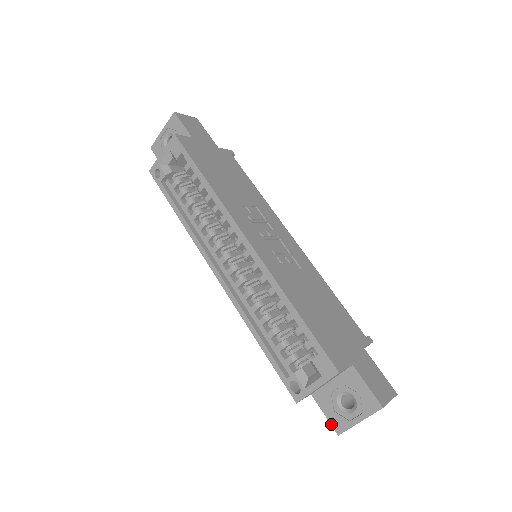
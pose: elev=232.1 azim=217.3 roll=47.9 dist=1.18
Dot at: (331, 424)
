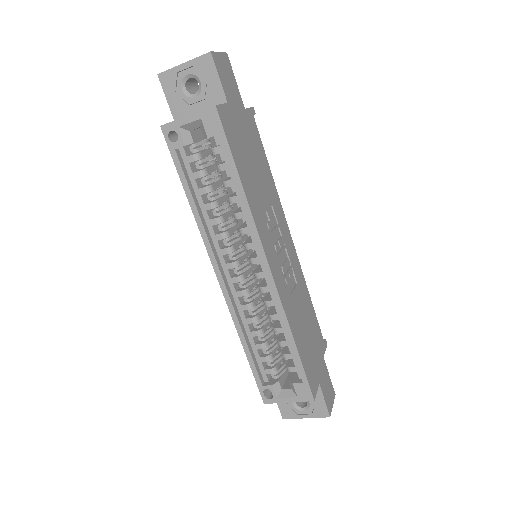
Dot at: (280, 411)
